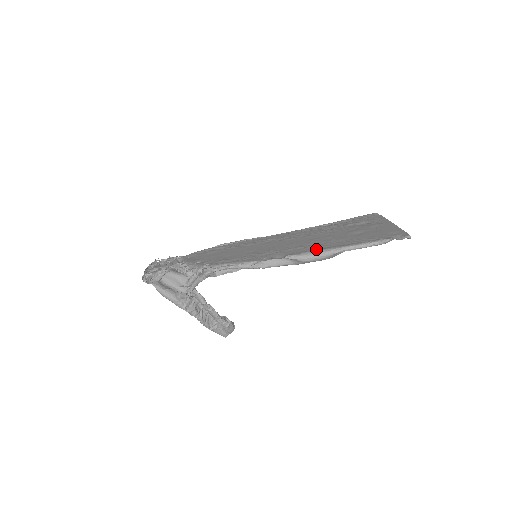
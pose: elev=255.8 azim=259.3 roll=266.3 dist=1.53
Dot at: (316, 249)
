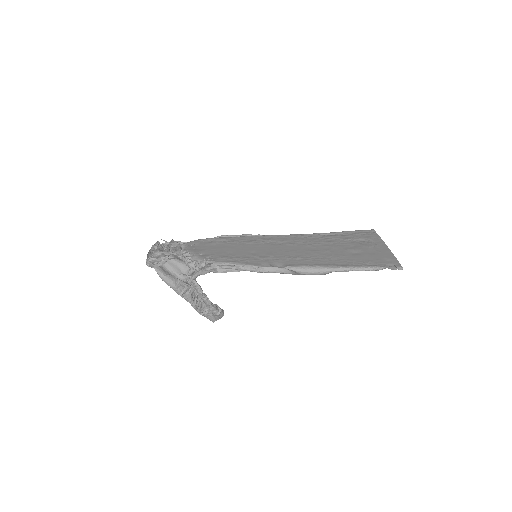
Dot at: (314, 264)
